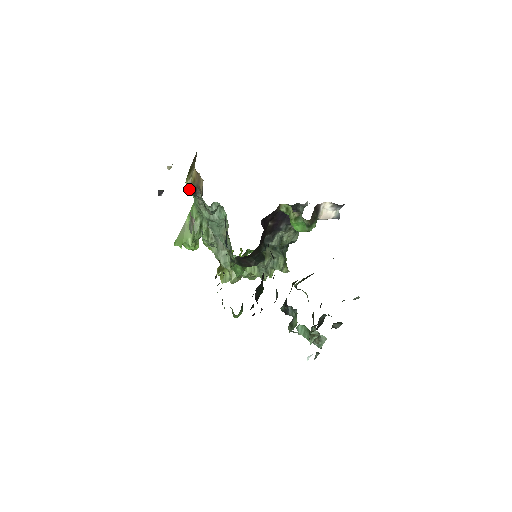
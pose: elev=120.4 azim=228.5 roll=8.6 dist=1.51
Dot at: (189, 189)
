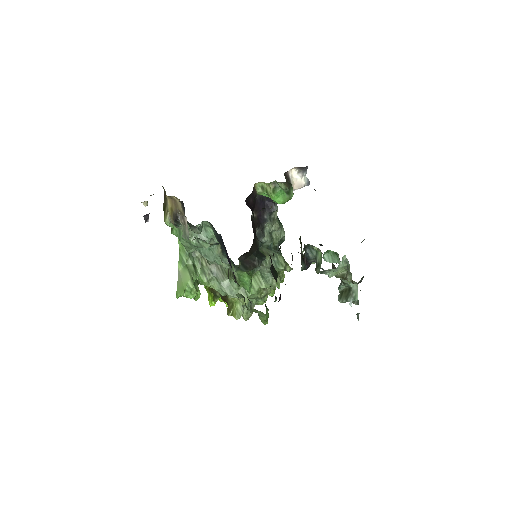
Dot at: occluded
